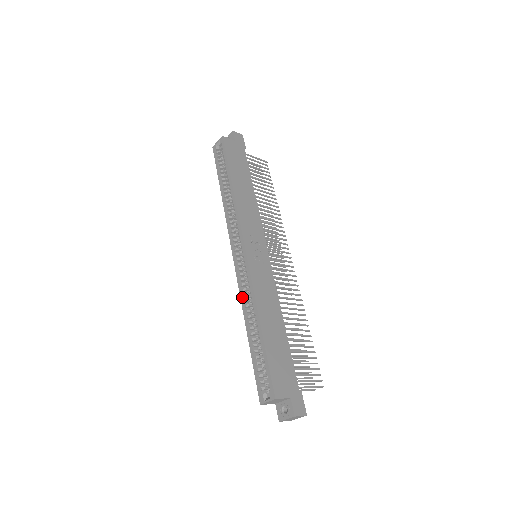
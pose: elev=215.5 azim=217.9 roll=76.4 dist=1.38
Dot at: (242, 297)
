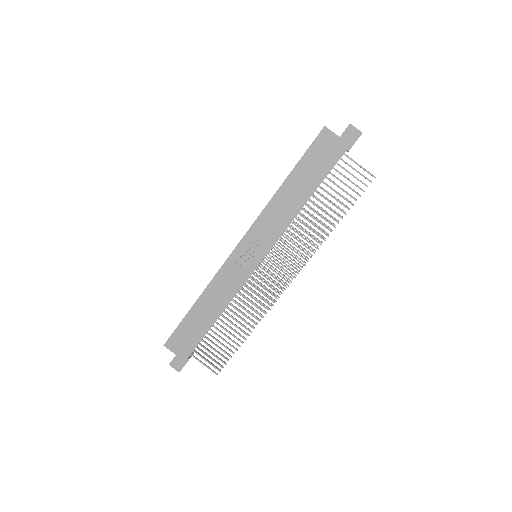
Dot at: occluded
